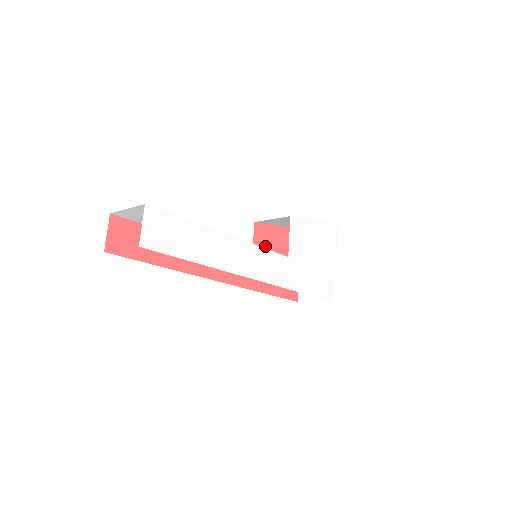
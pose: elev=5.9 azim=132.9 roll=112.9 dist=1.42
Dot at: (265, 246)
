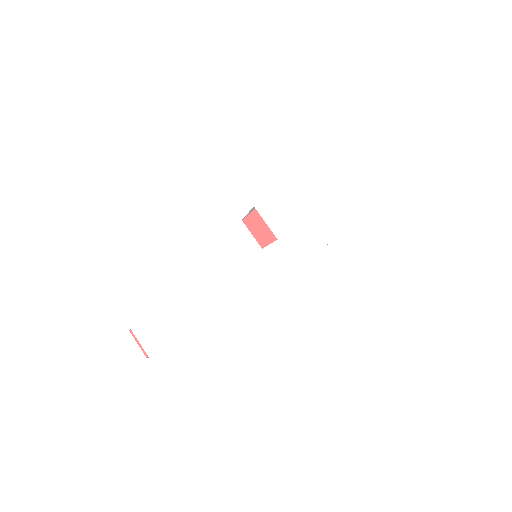
Dot at: (267, 228)
